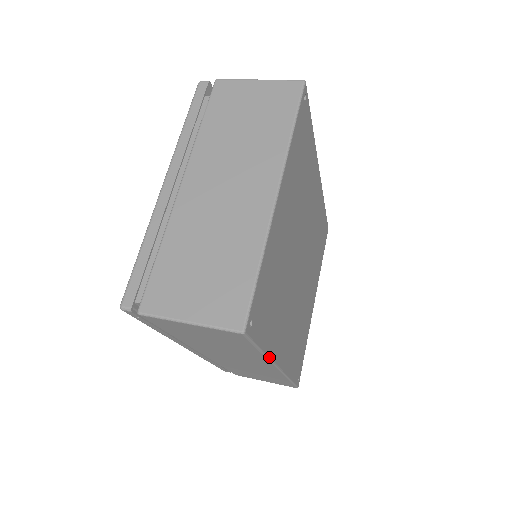
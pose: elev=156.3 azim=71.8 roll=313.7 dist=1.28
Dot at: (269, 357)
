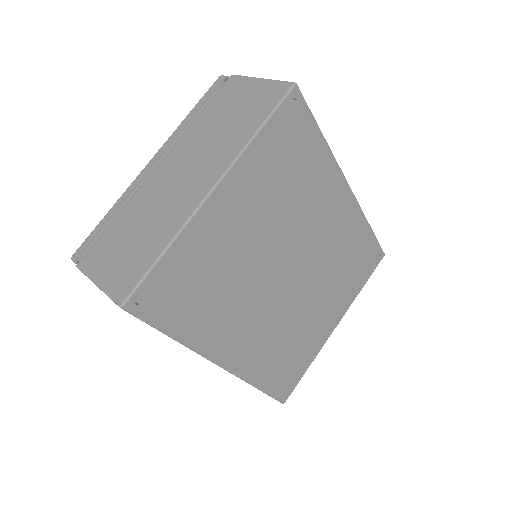
Dot at: (192, 348)
